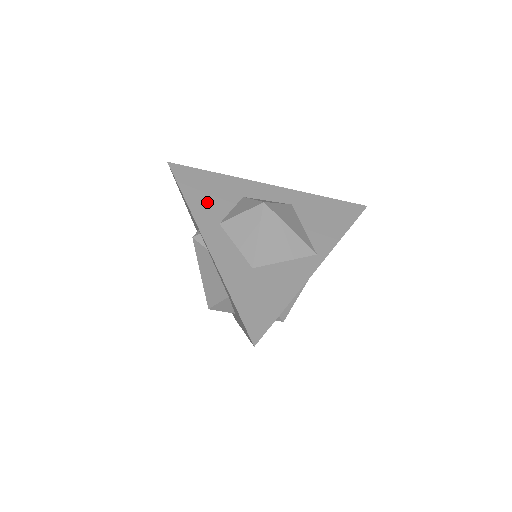
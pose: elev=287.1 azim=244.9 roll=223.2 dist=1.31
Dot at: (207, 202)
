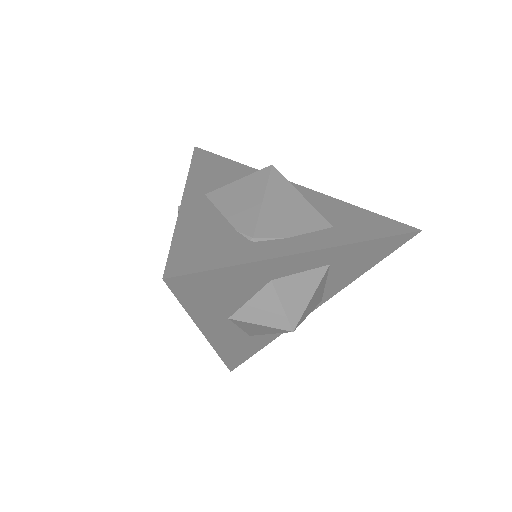
Dot at: (219, 305)
